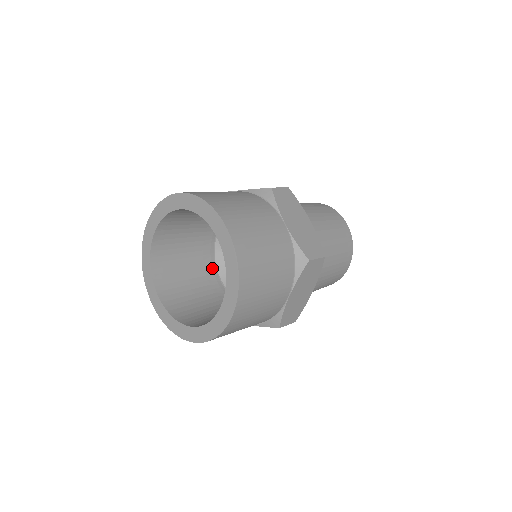
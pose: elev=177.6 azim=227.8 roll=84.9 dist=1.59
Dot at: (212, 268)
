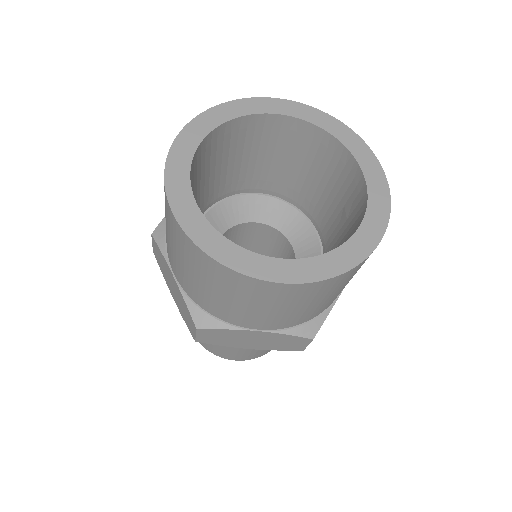
Dot at: occluded
